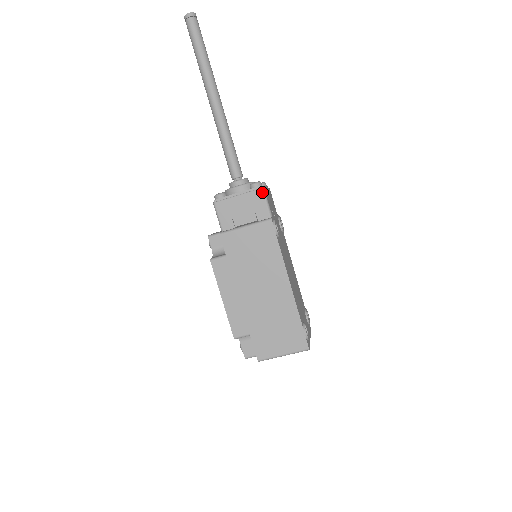
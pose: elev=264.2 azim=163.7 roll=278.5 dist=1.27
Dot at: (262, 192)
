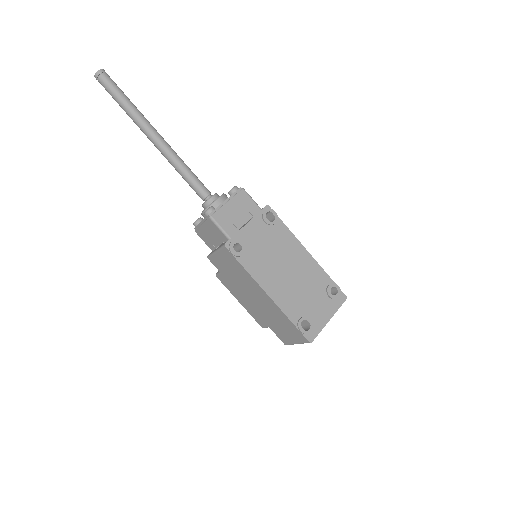
Dot at: (211, 221)
